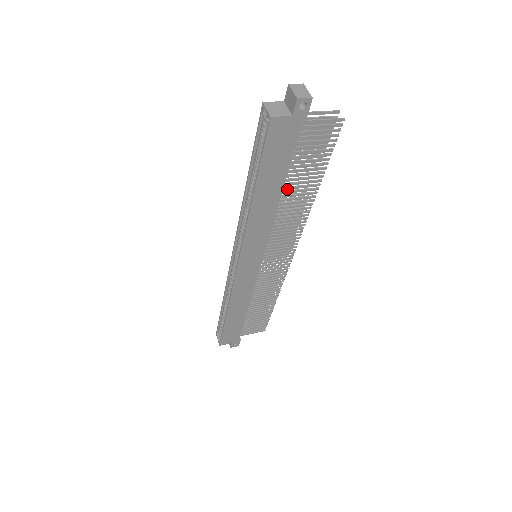
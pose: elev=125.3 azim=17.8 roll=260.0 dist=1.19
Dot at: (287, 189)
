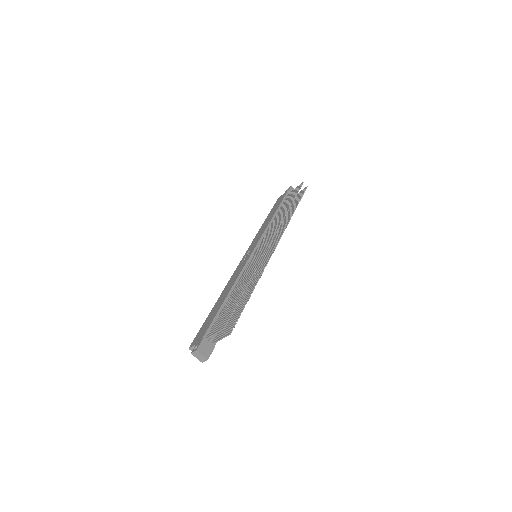
Dot at: occluded
